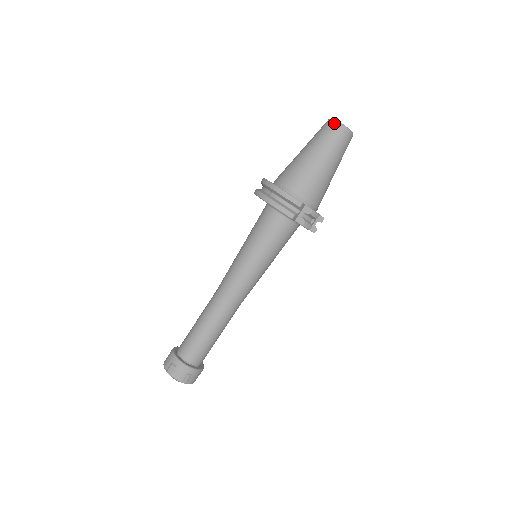
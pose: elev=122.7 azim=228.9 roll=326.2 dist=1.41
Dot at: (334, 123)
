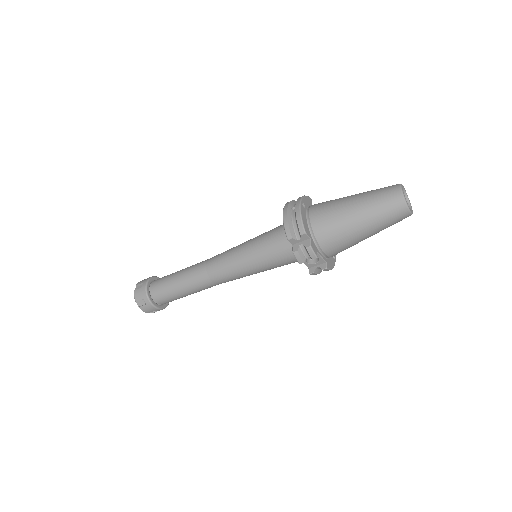
Dot at: (397, 188)
